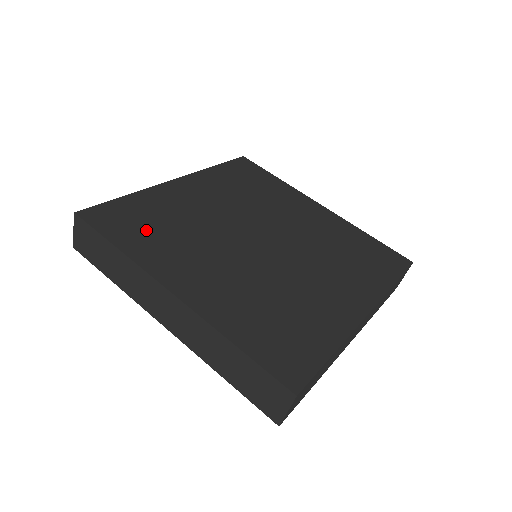
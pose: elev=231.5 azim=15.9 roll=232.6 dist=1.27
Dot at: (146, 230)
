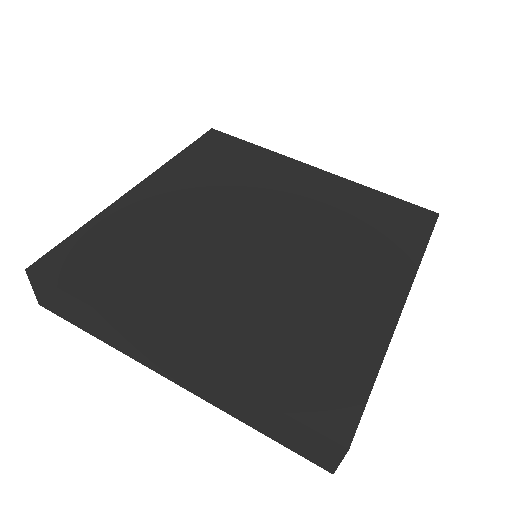
Dot at: (118, 267)
